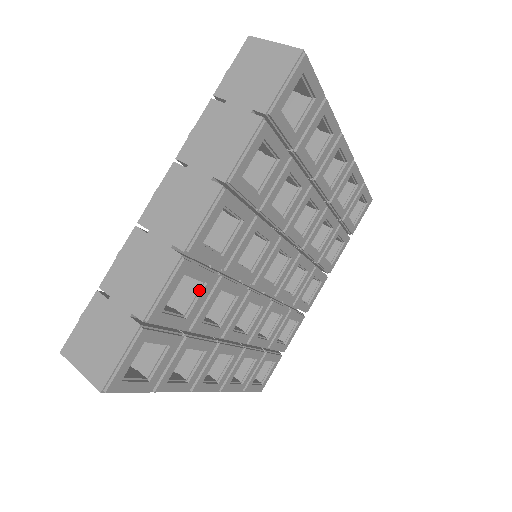
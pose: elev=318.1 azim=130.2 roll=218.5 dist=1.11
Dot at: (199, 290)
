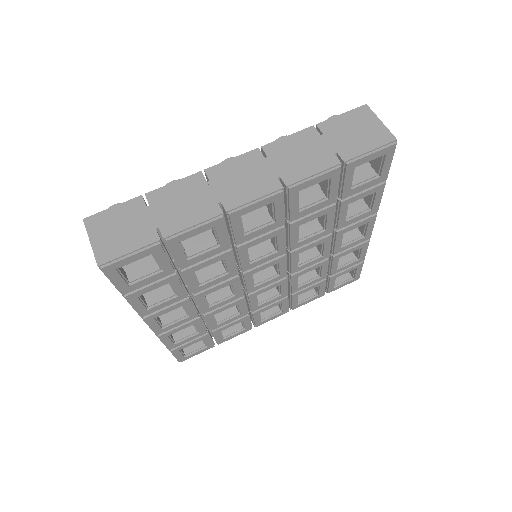
Dot at: (194, 325)
